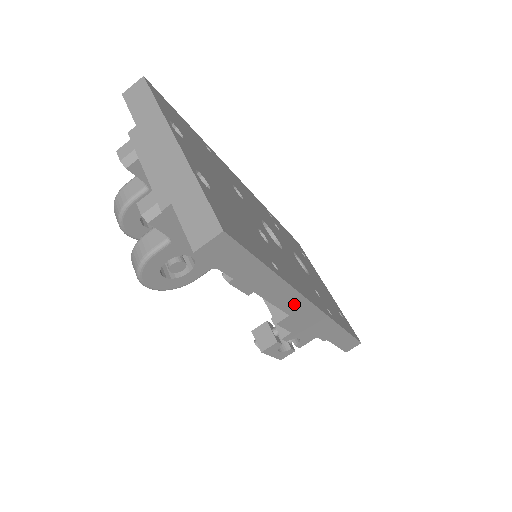
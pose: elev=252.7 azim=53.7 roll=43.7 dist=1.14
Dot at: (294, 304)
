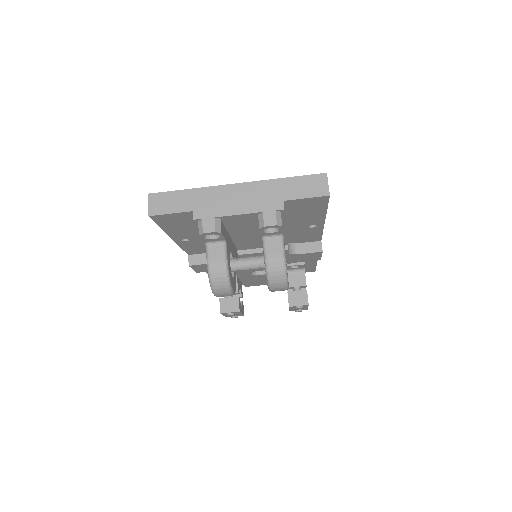
Dot at: occluded
